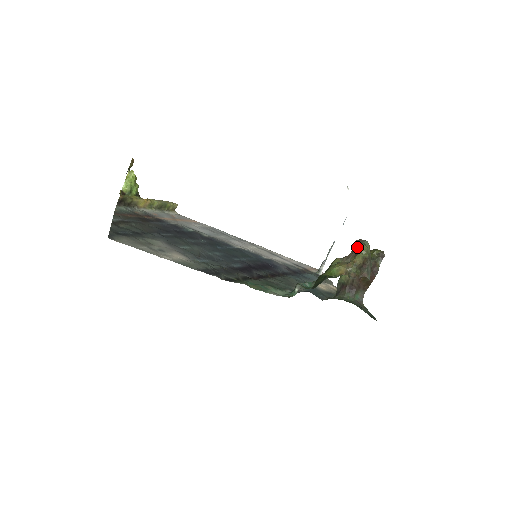
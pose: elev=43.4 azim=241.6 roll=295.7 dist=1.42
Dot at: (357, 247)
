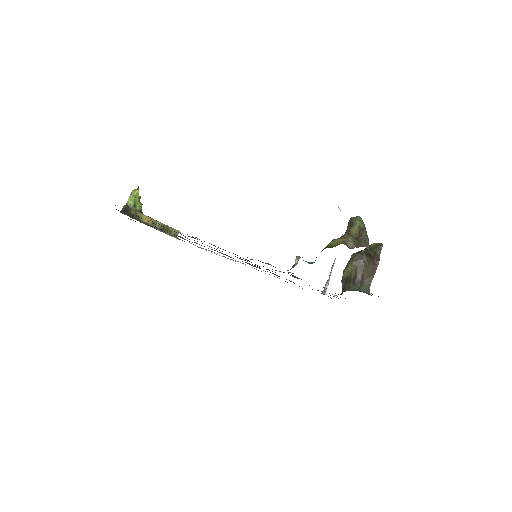
Dot at: (351, 221)
